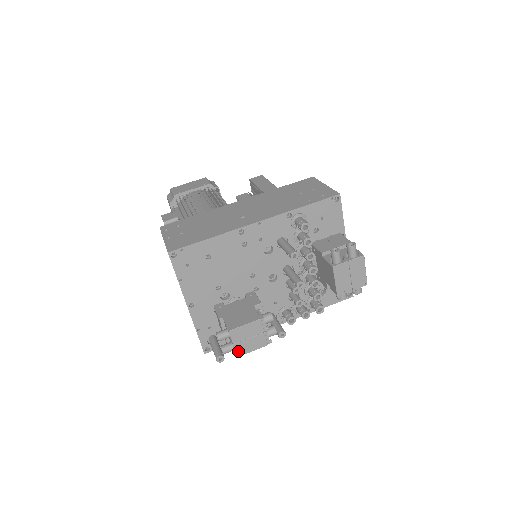
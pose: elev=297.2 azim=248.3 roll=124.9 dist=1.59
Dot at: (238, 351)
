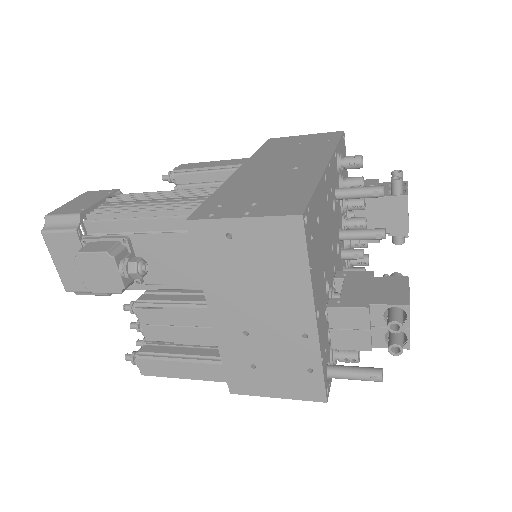
Dot at: occluded
